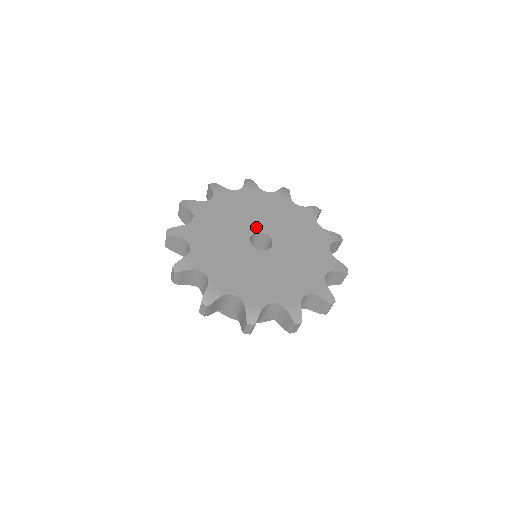
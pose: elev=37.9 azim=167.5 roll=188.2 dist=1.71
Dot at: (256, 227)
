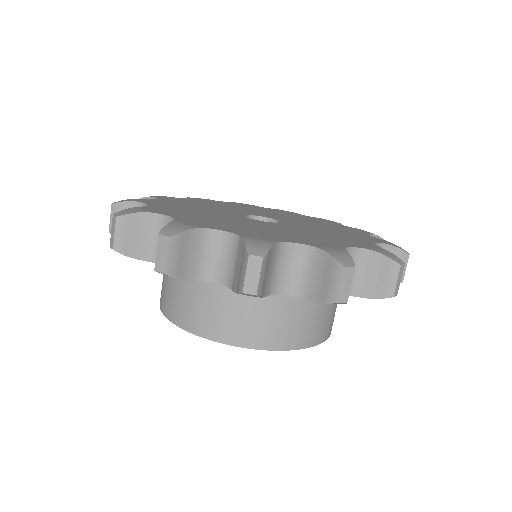
Dot at: (252, 214)
